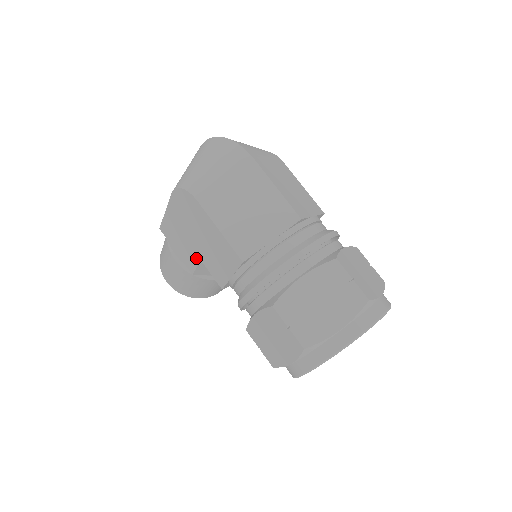
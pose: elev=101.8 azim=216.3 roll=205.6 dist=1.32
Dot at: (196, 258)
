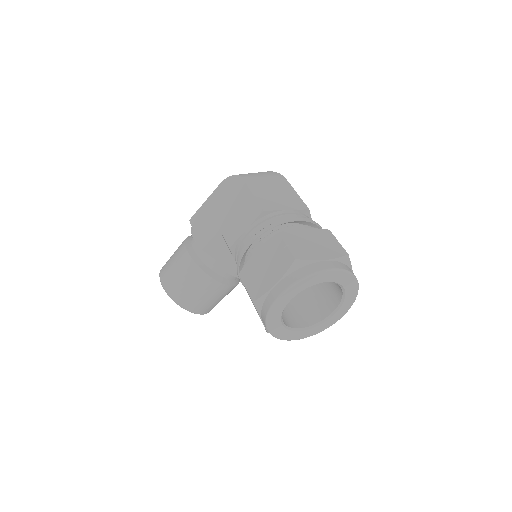
Dot at: (215, 230)
